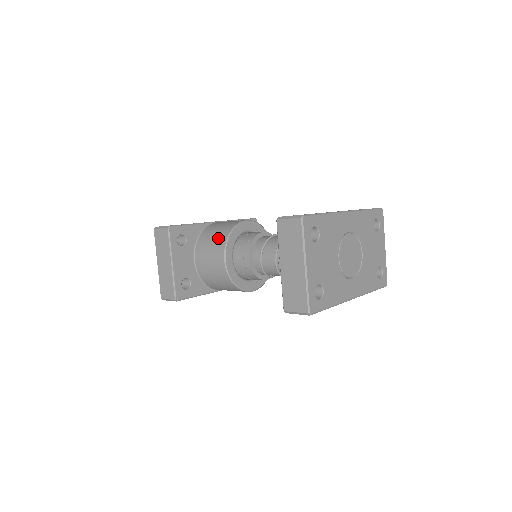
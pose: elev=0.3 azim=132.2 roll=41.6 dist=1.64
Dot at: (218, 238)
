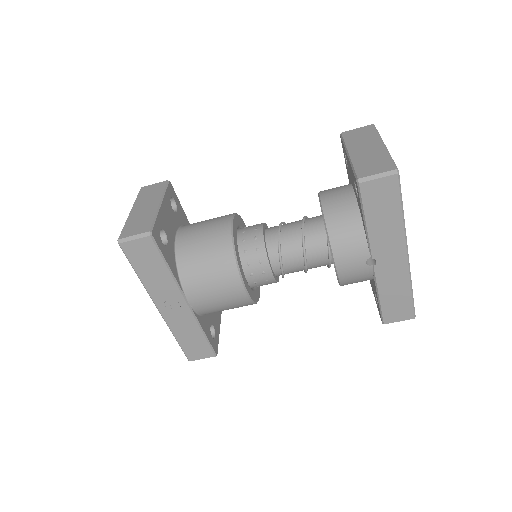
Dot at: occluded
